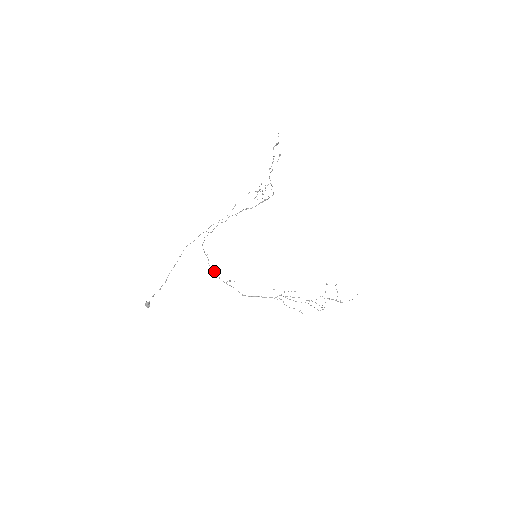
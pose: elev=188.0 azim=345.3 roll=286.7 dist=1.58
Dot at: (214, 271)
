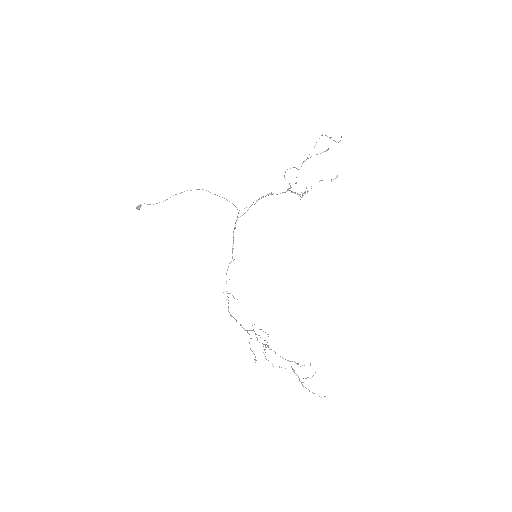
Dot at: occluded
